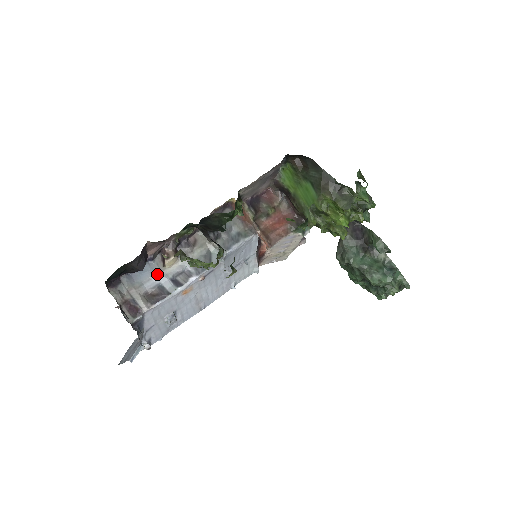
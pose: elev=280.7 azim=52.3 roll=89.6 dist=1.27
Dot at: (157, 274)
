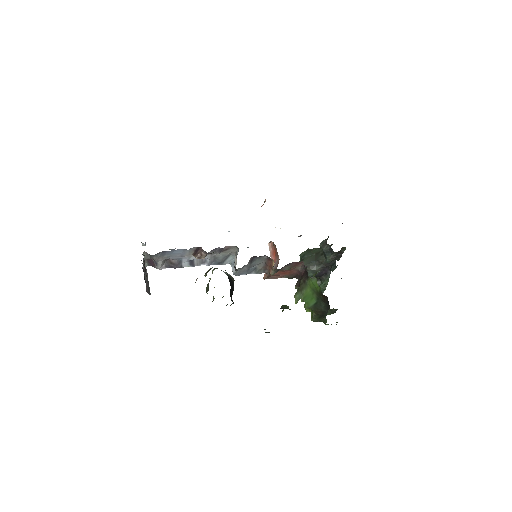
Dot at: (184, 256)
